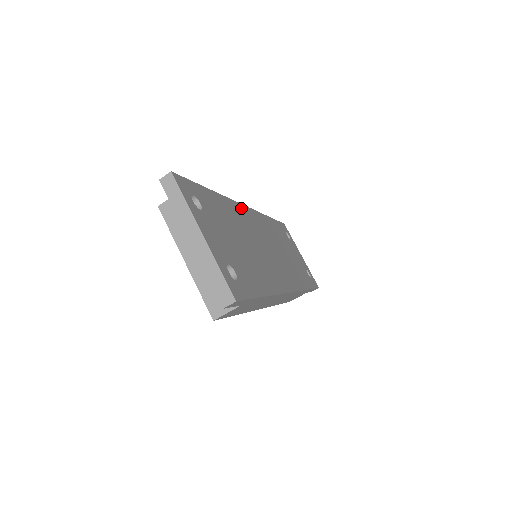
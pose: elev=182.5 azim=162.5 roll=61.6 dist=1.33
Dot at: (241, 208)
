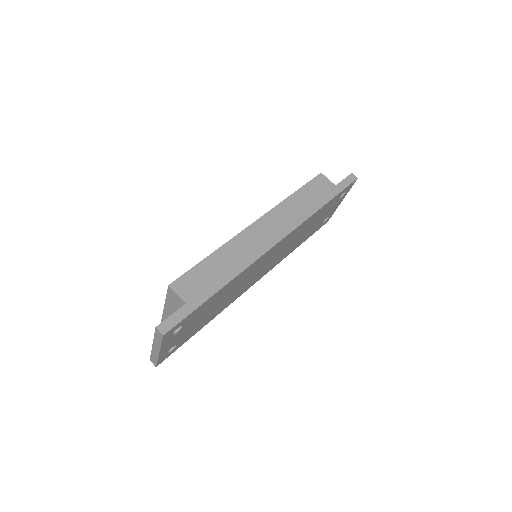
Dot at: (260, 259)
